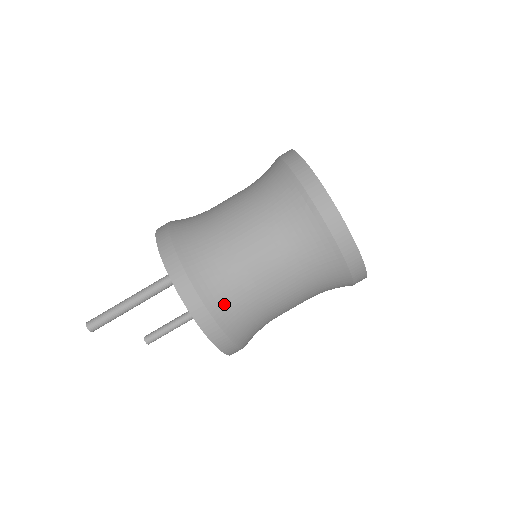
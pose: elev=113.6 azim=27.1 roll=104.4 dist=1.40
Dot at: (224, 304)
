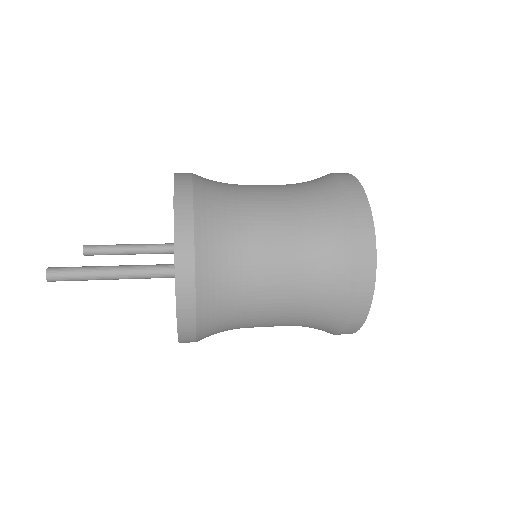
Dot at: (213, 323)
